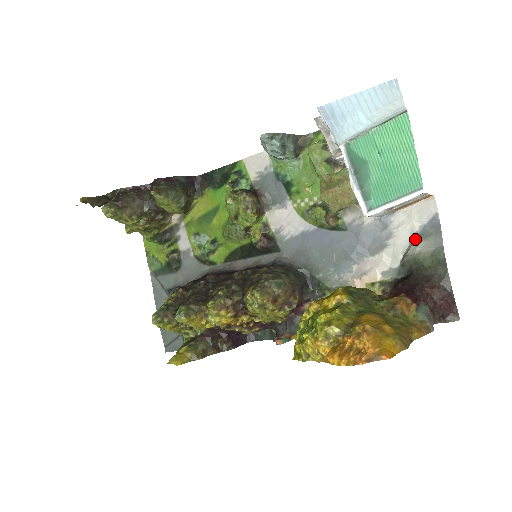
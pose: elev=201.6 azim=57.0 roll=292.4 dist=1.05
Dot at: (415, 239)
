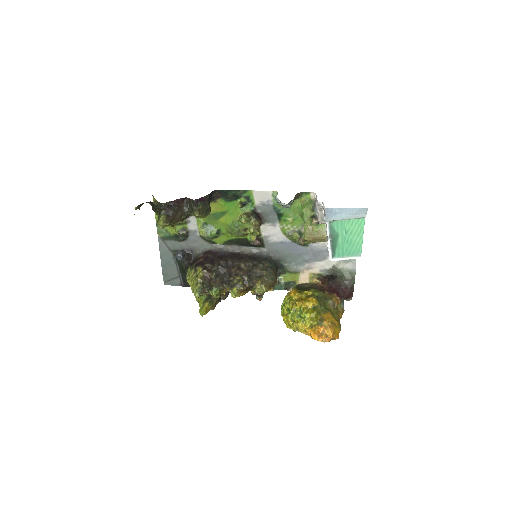
Dot at: (342, 260)
